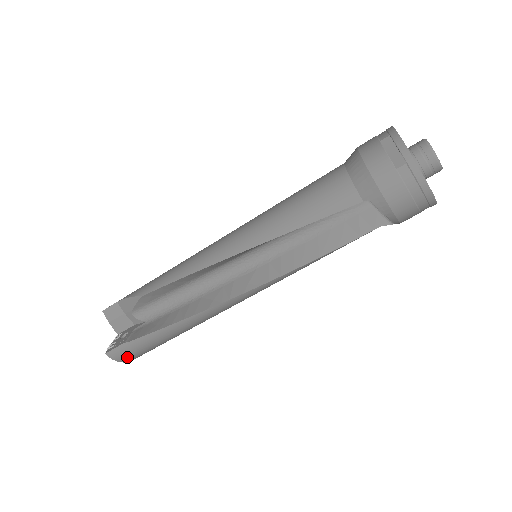
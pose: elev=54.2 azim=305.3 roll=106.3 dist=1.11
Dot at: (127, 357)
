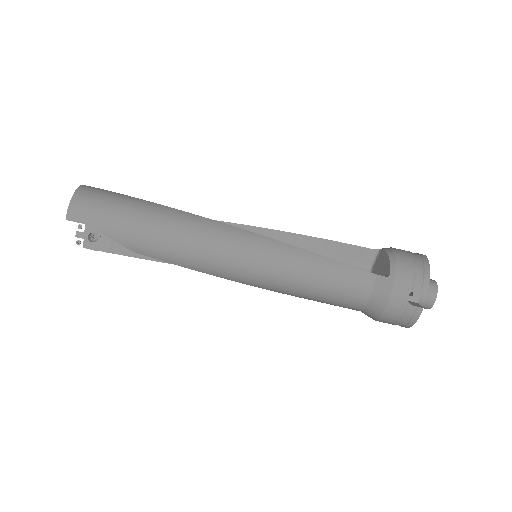
Dot at: (87, 195)
